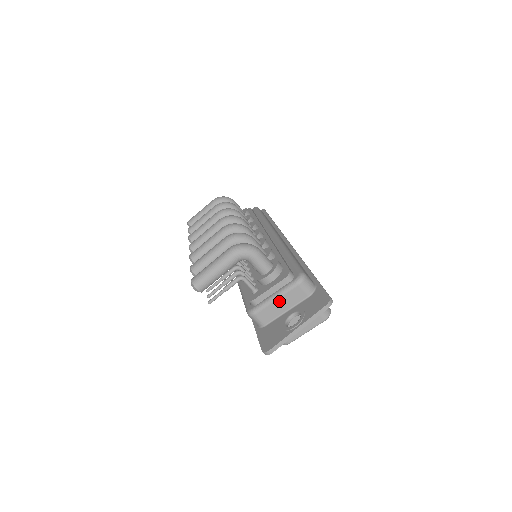
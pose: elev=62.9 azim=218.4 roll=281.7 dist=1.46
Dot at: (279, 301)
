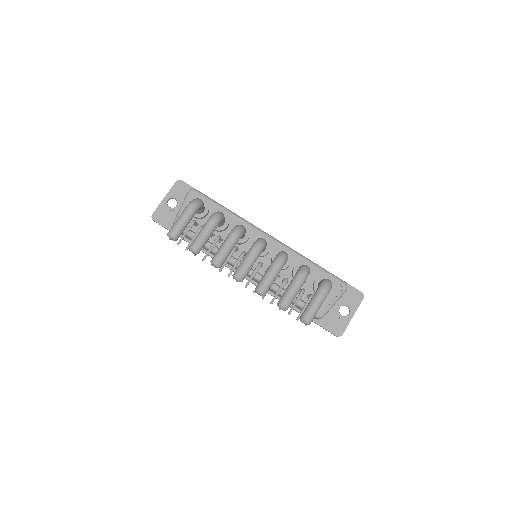
Dot at: occluded
